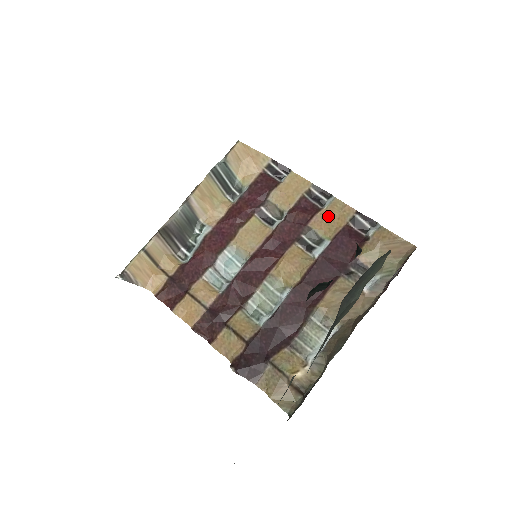
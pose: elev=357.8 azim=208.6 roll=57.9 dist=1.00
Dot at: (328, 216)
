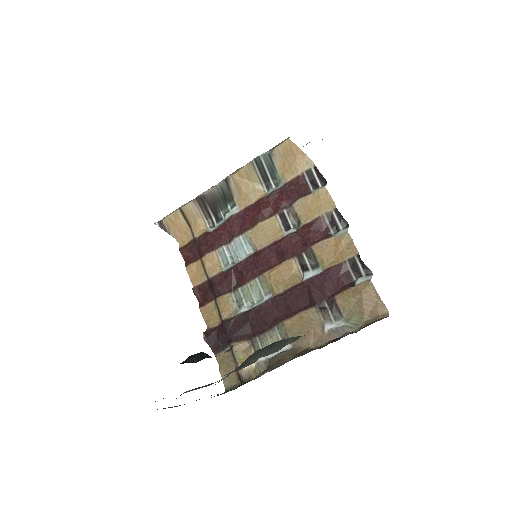
Dot at: (333, 246)
